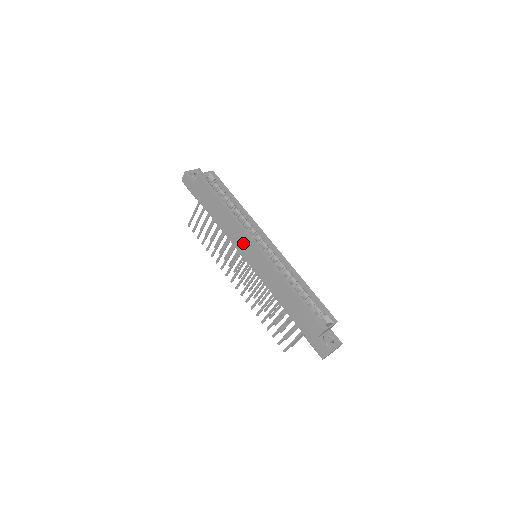
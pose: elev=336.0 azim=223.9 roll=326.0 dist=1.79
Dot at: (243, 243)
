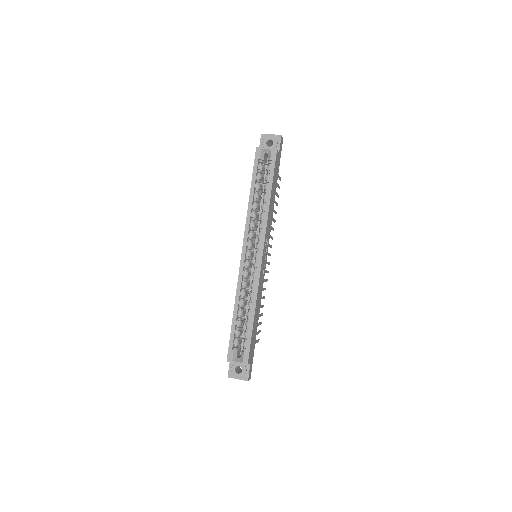
Dot at: occluded
